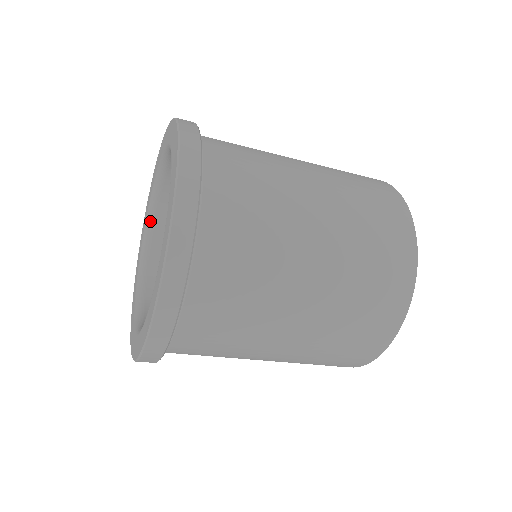
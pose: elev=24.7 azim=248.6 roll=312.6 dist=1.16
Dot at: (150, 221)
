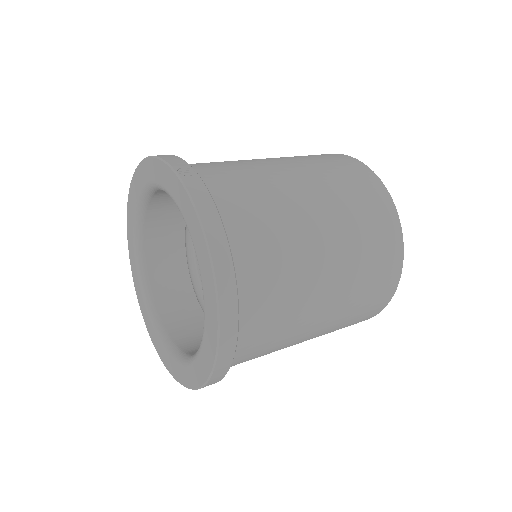
Dot at: (139, 233)
